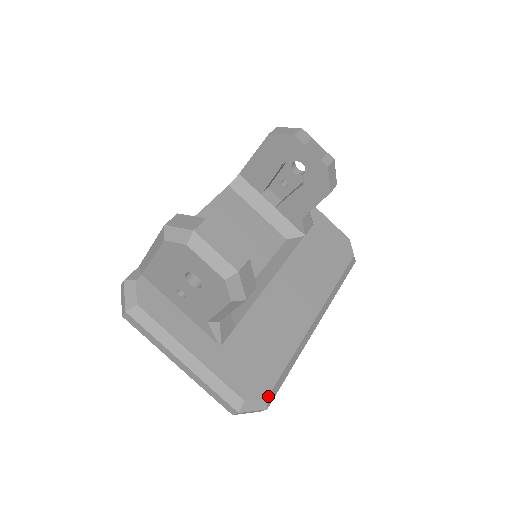
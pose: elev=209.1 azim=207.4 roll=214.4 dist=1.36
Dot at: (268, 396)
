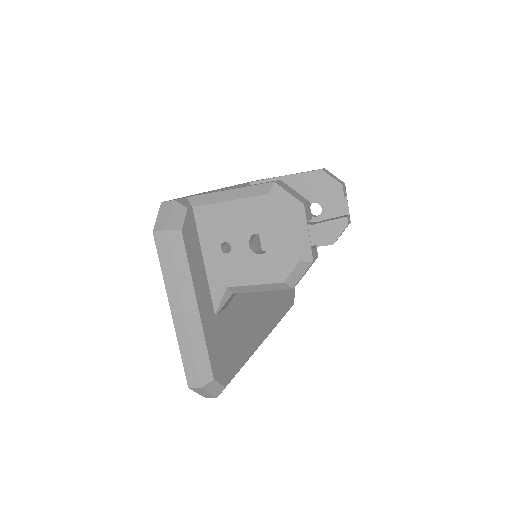
Dot at: (226, 385)
